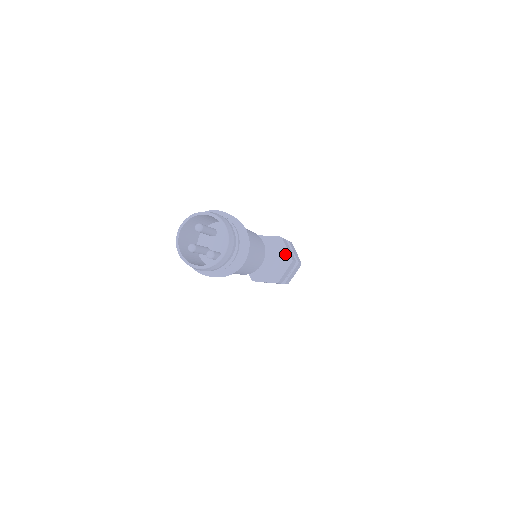
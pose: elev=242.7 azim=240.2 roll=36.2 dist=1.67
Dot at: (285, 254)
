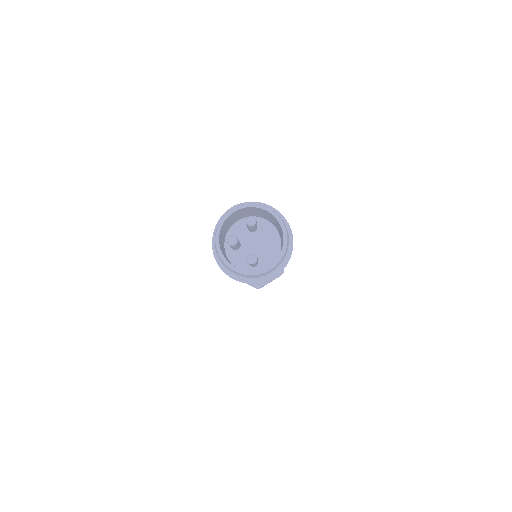
Dot at: occluded
